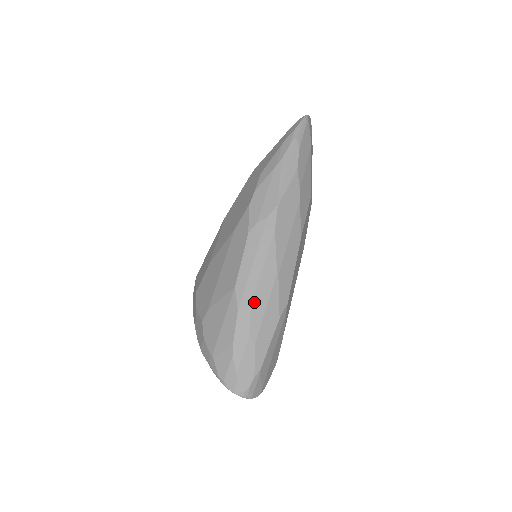
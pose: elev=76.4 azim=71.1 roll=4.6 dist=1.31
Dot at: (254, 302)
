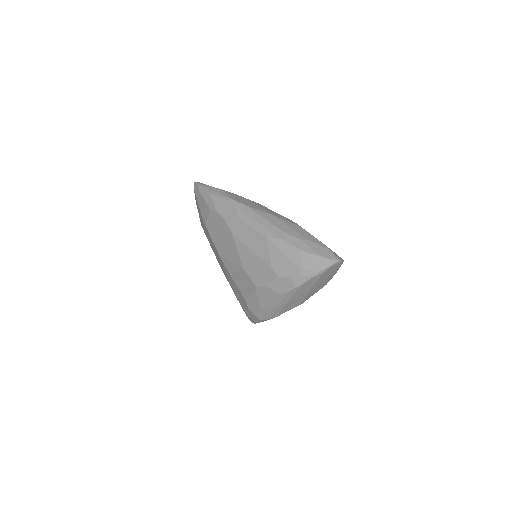
Dot at: (282, 230)
